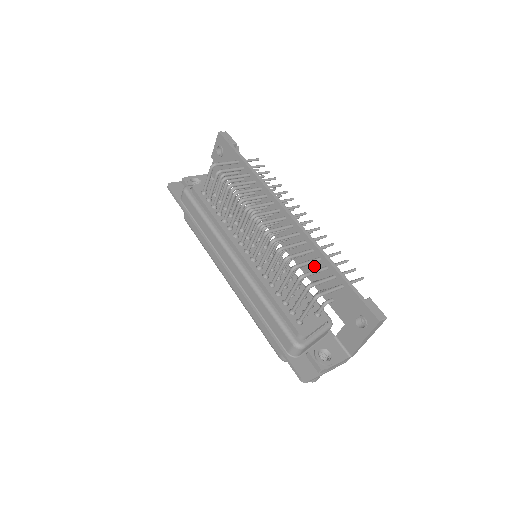
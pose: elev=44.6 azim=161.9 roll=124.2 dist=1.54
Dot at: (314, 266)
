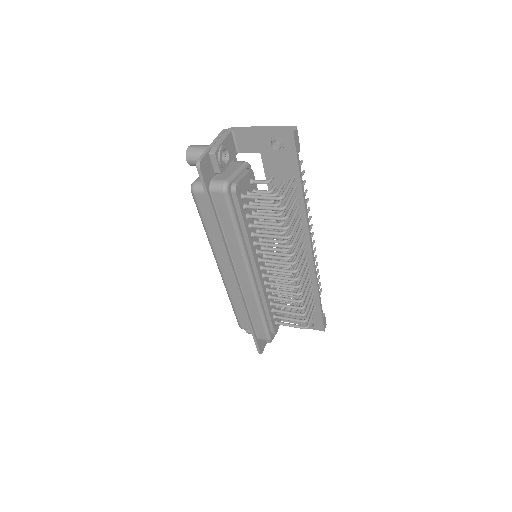
Dot at: occluded
